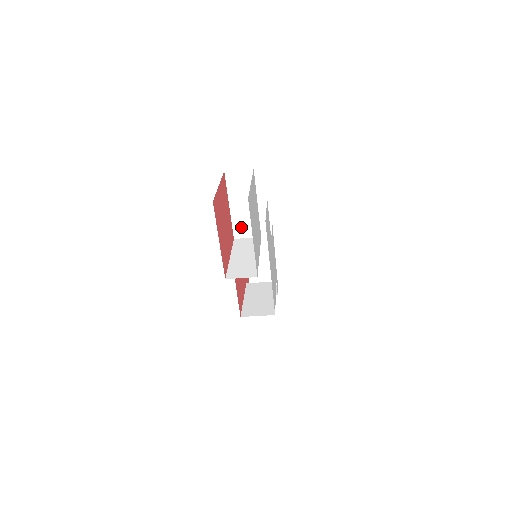
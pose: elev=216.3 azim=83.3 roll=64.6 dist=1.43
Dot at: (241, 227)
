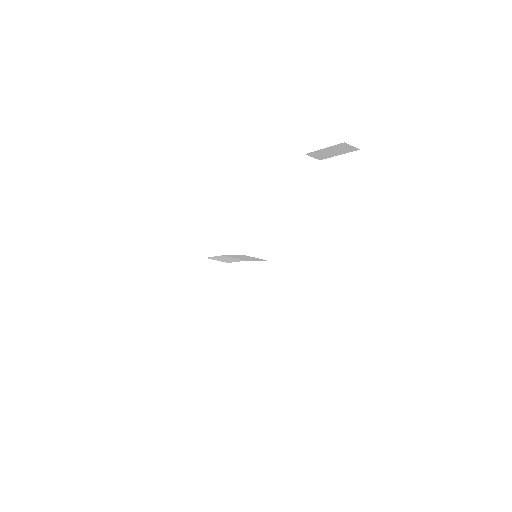
Dot at: (303, 197)
